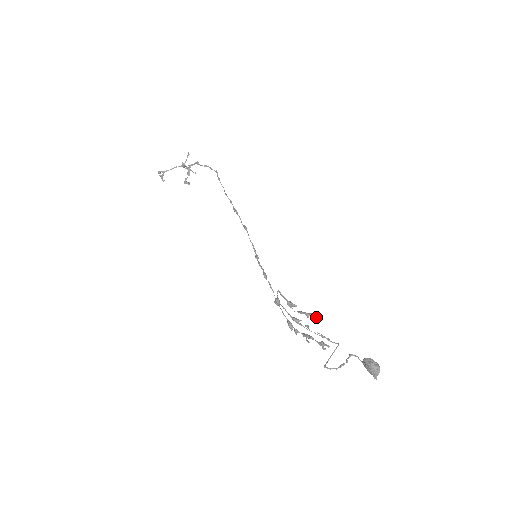
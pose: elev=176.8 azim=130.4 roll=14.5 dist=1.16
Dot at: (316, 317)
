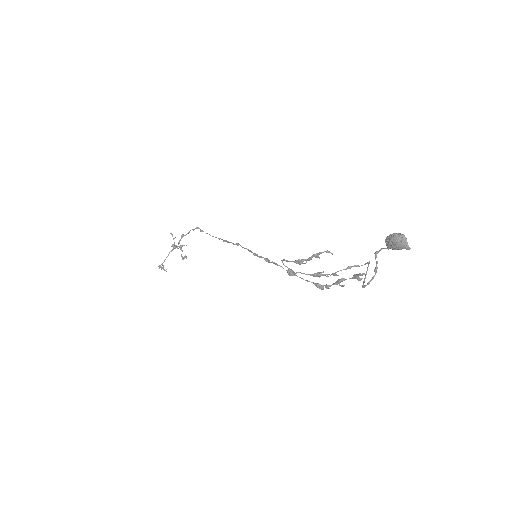
Dot at: (326, 251)
